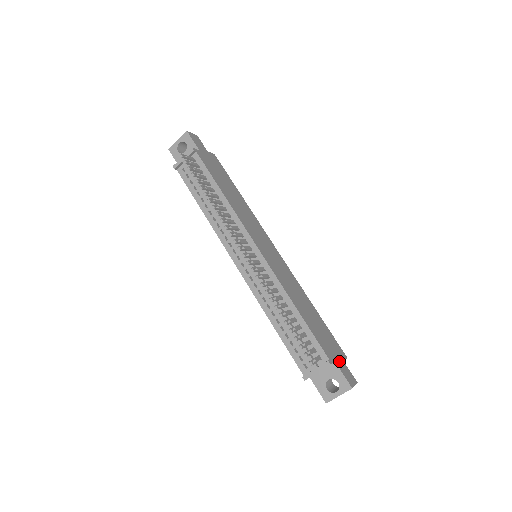
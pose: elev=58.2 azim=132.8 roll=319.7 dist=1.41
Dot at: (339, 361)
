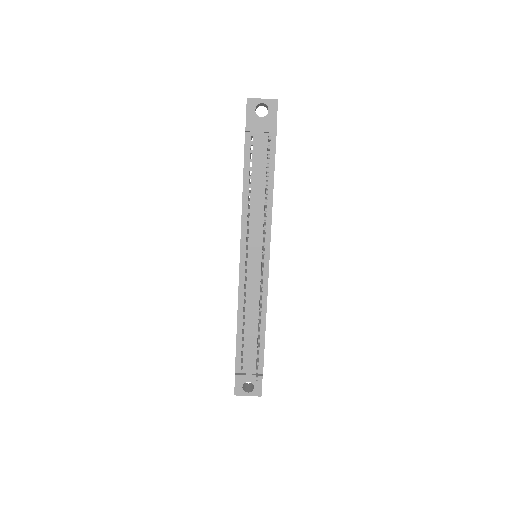
Dot at: occluded
